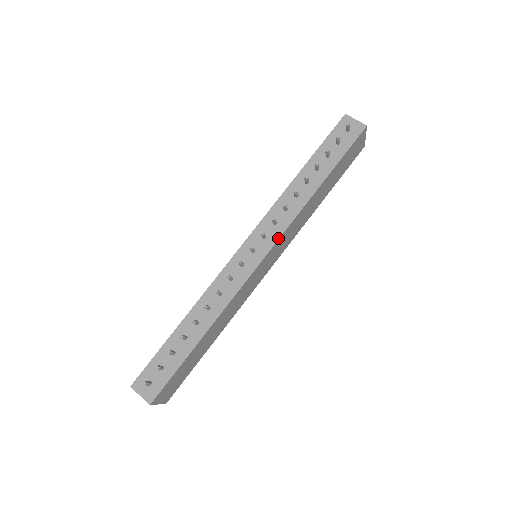
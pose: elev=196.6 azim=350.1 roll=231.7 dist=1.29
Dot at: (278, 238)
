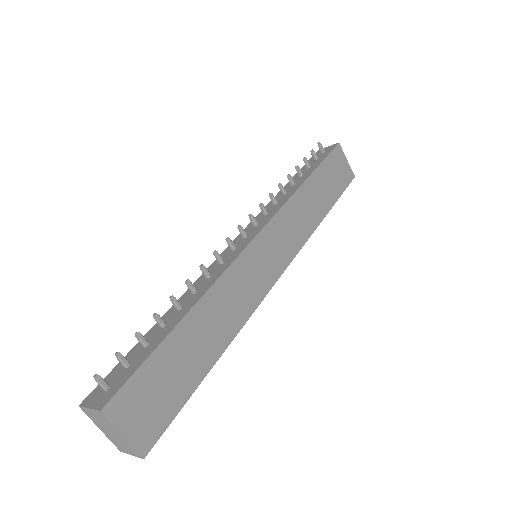
Dot at: (271, 218)
